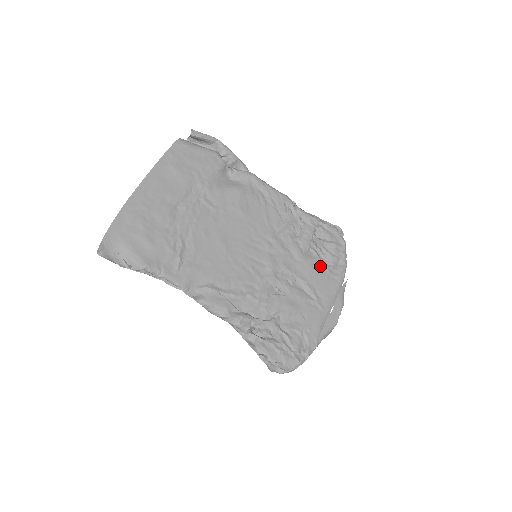
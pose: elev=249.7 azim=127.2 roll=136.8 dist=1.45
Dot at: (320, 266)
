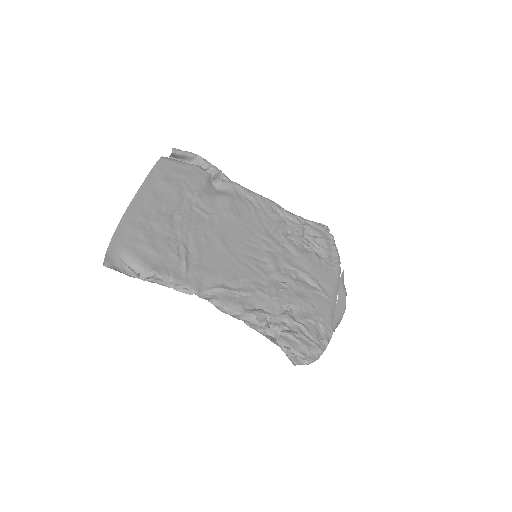
Dot at: (317, 259)
